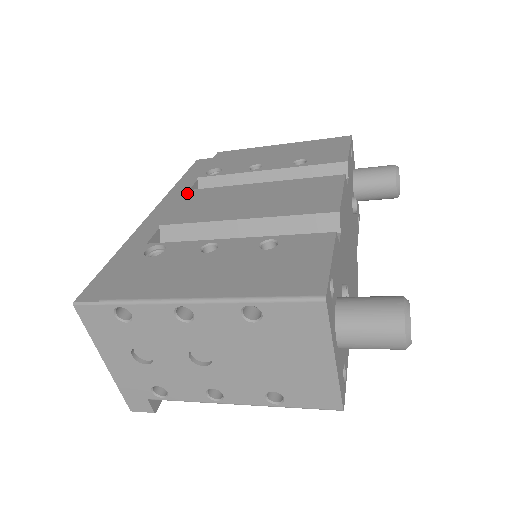
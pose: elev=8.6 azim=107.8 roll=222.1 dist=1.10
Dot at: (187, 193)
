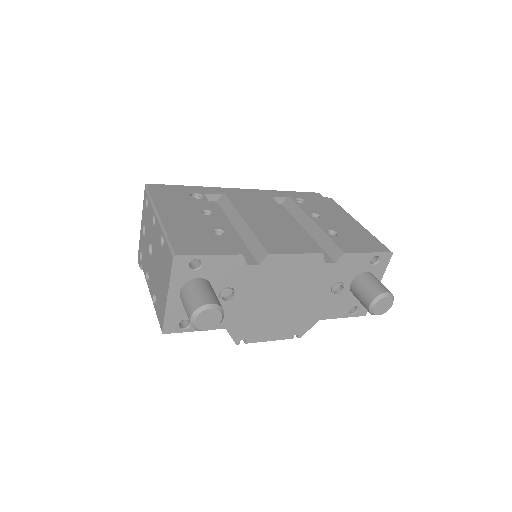
Dot at: (266, 195)
